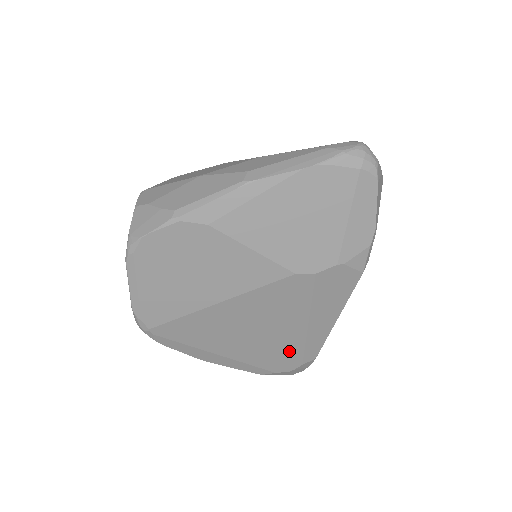
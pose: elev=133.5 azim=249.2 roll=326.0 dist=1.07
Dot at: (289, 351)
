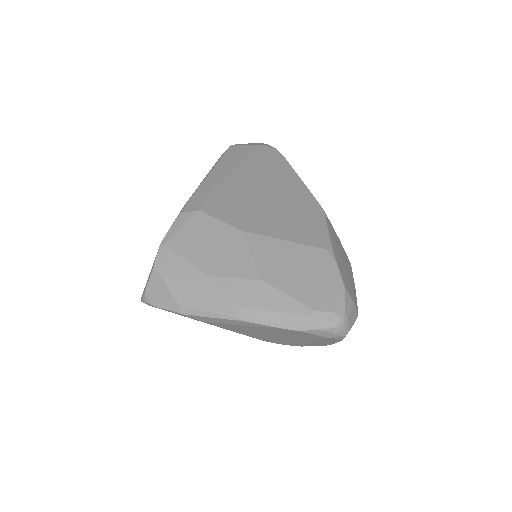
Dot at: occluded
